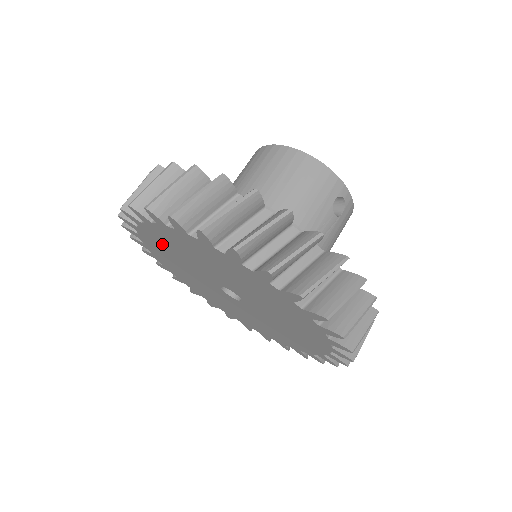
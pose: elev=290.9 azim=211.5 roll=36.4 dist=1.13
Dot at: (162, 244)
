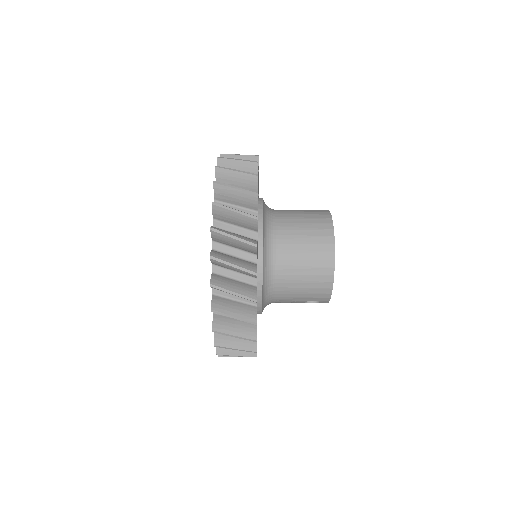
Dot at: occluded
